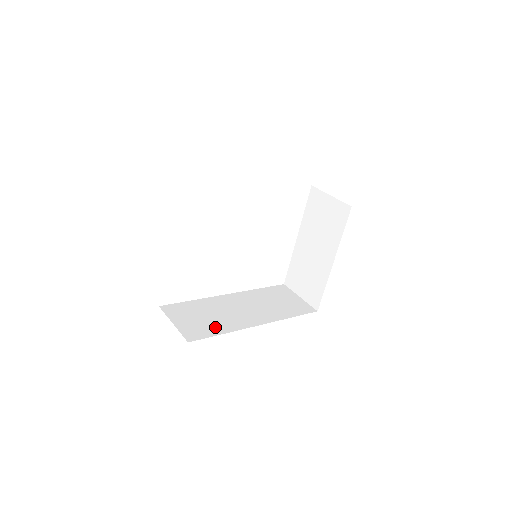
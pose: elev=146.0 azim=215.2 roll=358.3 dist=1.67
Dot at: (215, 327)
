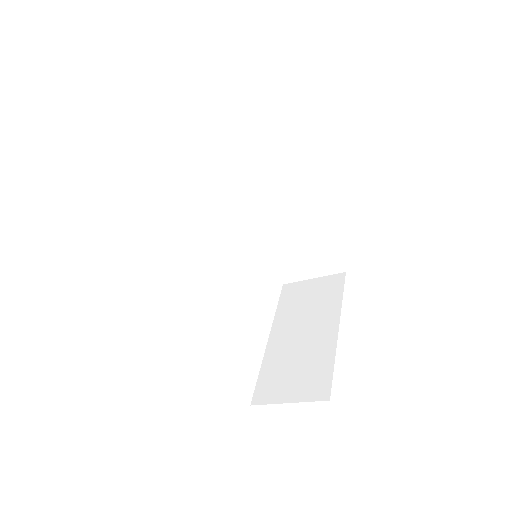
Dot at: occluded
